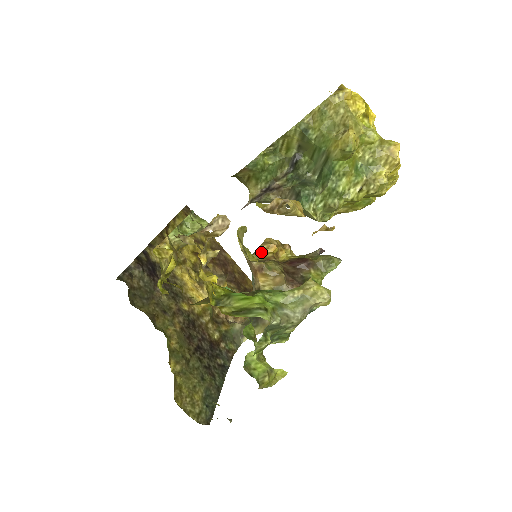
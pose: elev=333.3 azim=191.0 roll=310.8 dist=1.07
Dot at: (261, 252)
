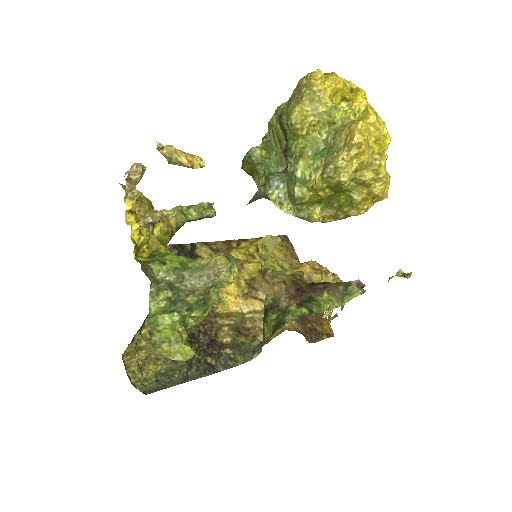
Dot at: (291, 269)
